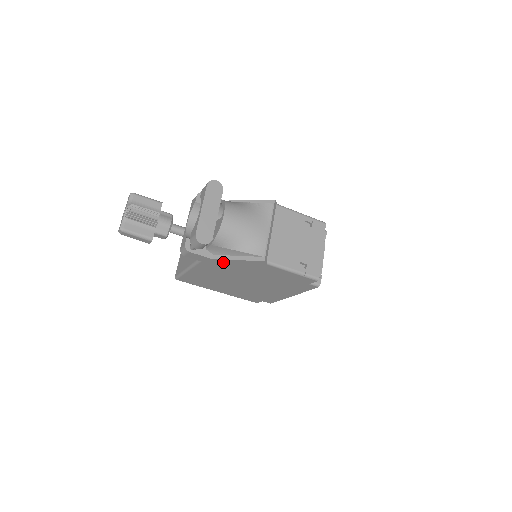
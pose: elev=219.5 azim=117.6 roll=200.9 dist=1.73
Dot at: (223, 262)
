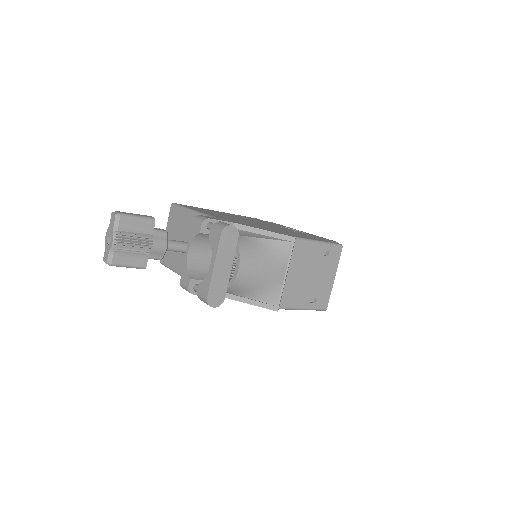
Dot at: occluded
